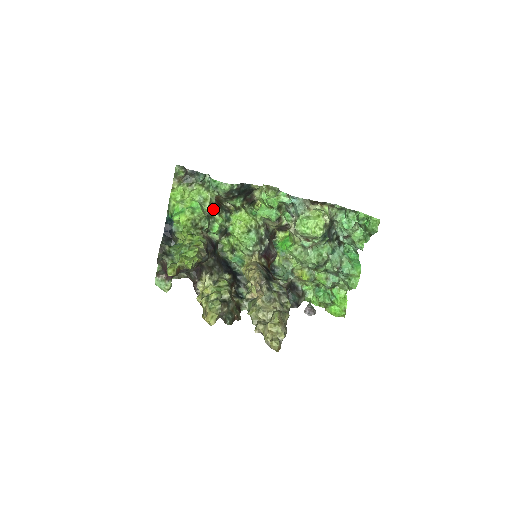
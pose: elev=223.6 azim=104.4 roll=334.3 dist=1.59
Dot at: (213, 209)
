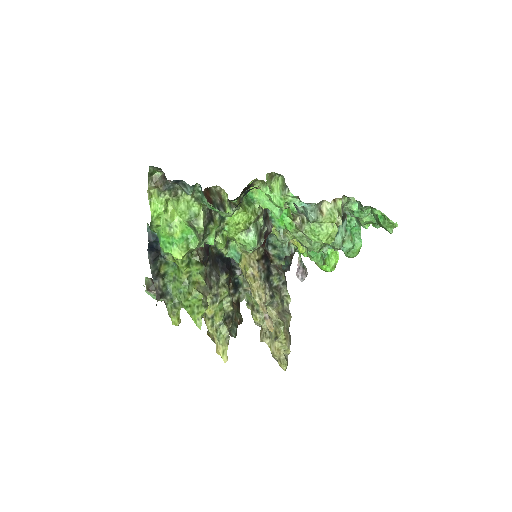
Dot at: (207, 221)
